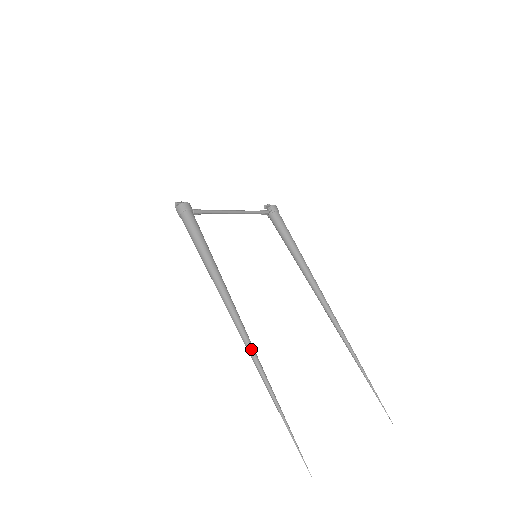
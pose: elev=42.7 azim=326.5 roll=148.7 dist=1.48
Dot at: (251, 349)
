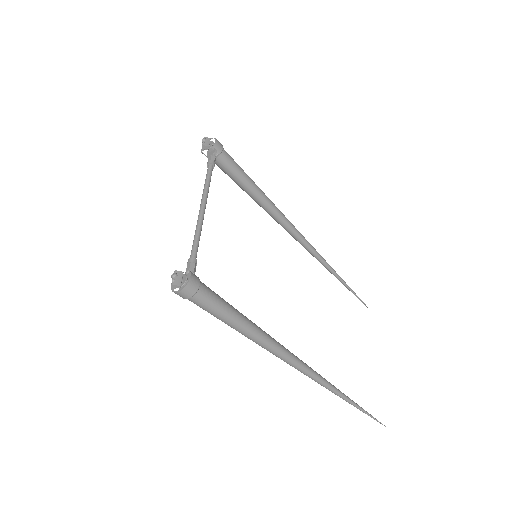
Dot at: (328, 385)
